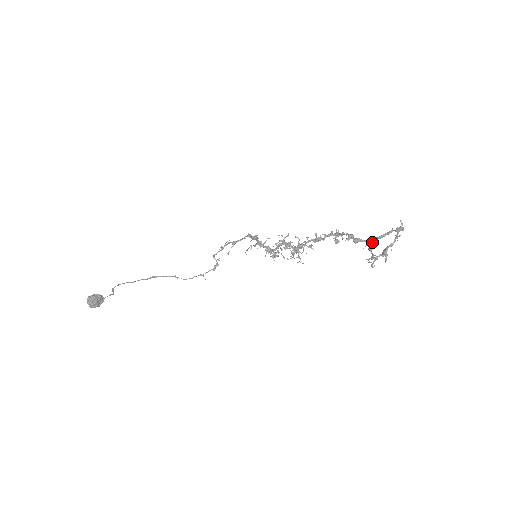
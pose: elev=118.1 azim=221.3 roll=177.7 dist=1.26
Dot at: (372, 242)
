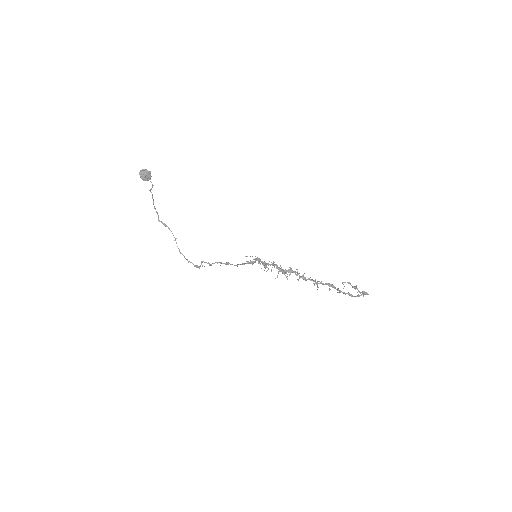
Dot at: occluded
